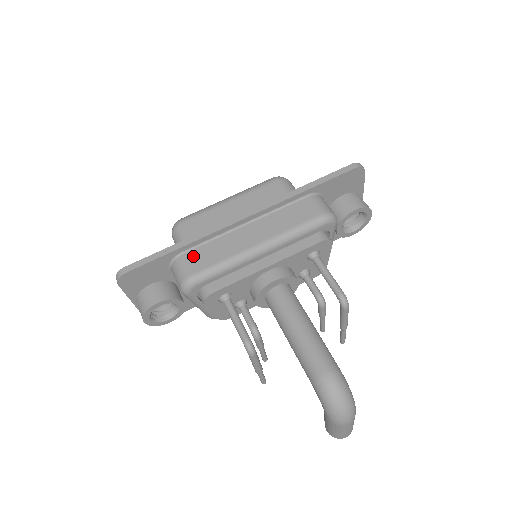
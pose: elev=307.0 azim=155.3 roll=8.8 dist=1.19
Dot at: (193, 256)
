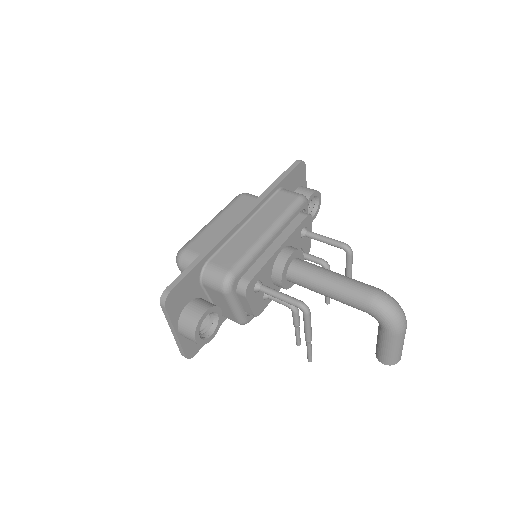
Dot at: (219, 259)
